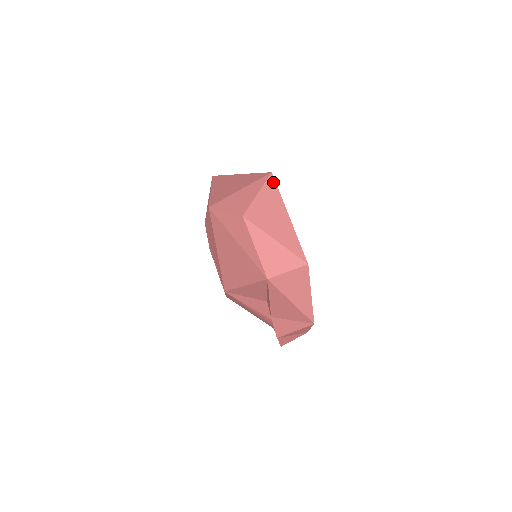
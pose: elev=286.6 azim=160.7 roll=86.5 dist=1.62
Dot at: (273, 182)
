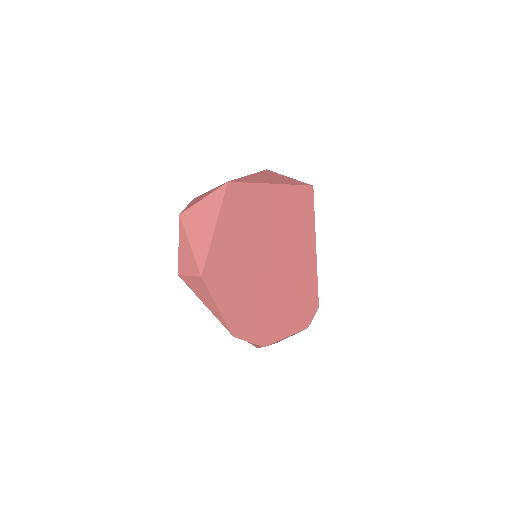
Dot at: (223, 191)
